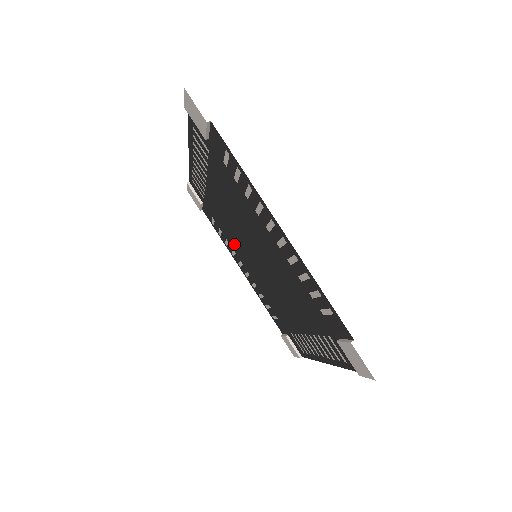
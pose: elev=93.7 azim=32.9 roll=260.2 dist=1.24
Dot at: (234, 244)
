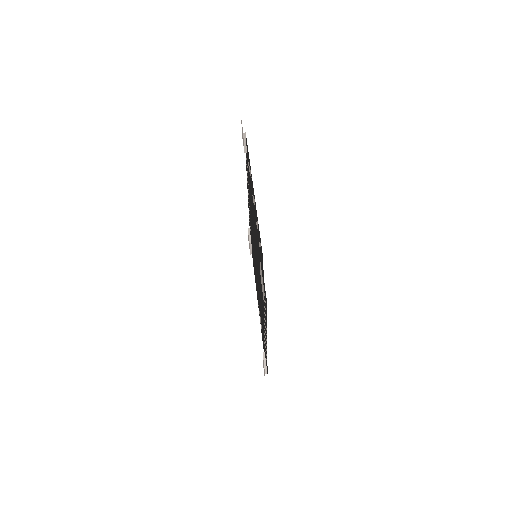
Dot at: (250, 204)
